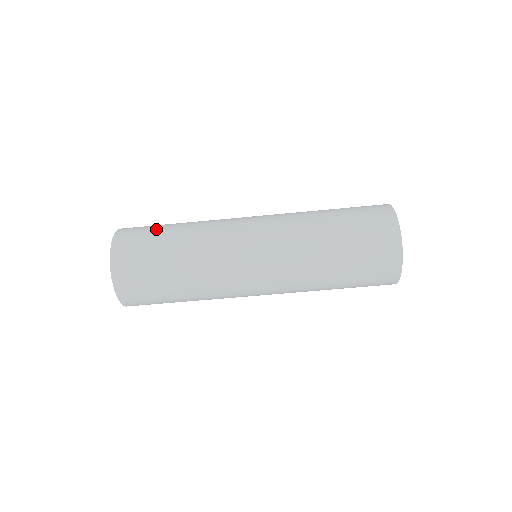
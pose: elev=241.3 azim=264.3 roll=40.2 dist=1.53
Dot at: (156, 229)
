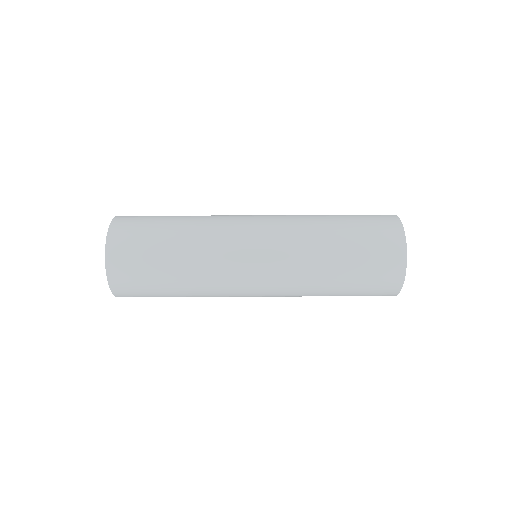
Dot at: occluded
